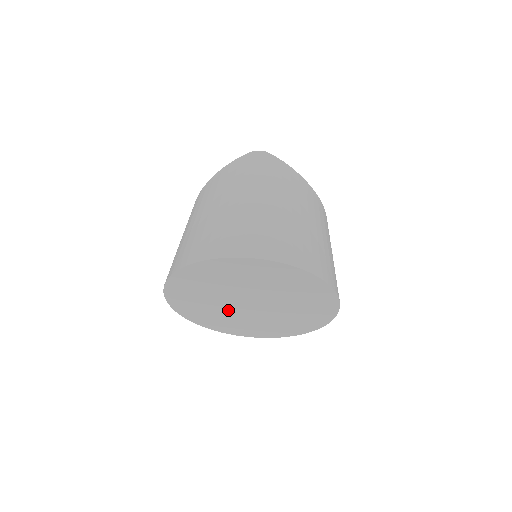
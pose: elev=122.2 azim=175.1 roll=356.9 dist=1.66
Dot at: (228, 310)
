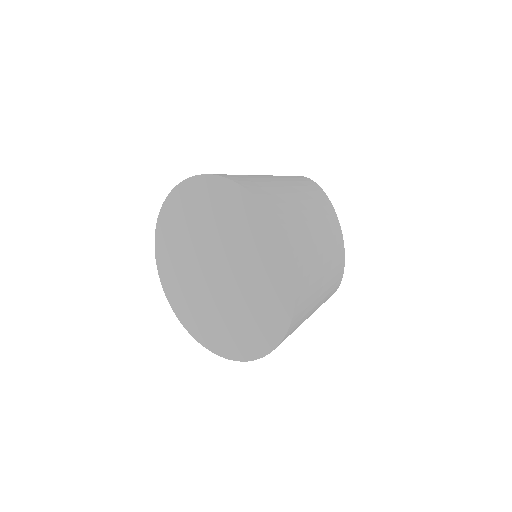
Dot at: (201, 287)
